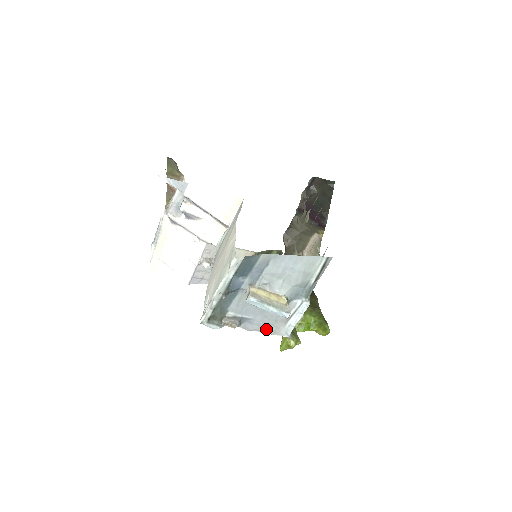
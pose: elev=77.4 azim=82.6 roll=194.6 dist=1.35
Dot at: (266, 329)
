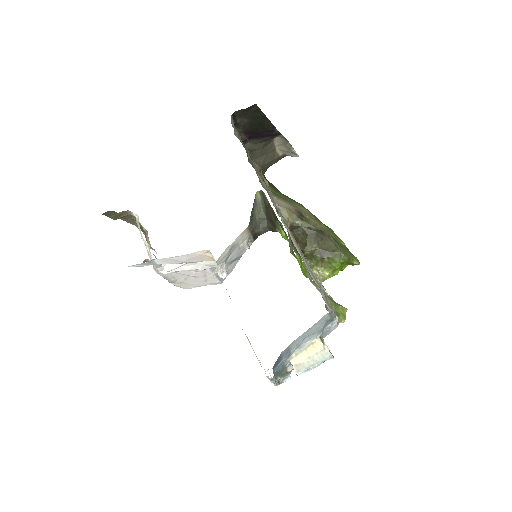
Dot at: occluded
